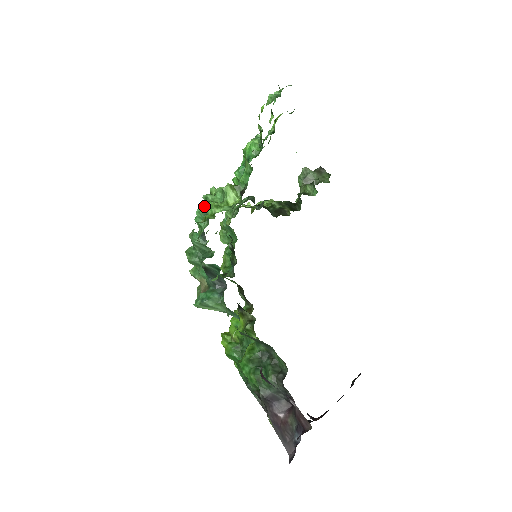
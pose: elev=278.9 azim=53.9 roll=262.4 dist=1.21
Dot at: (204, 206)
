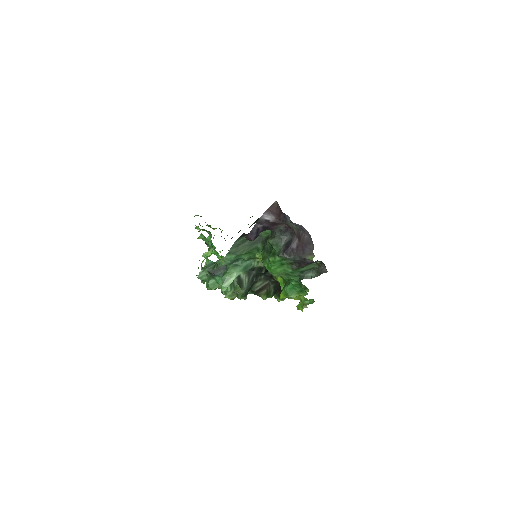
Dot at: occluded
